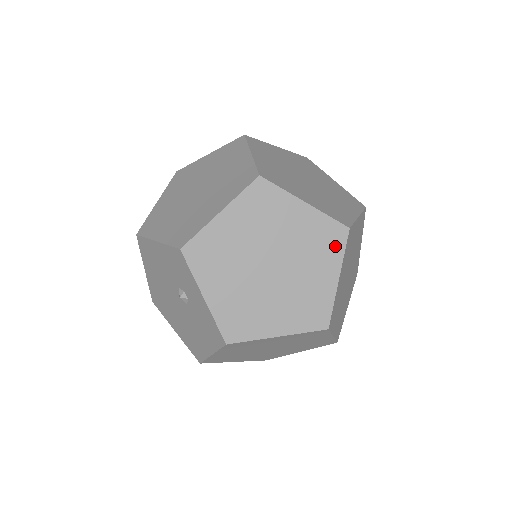
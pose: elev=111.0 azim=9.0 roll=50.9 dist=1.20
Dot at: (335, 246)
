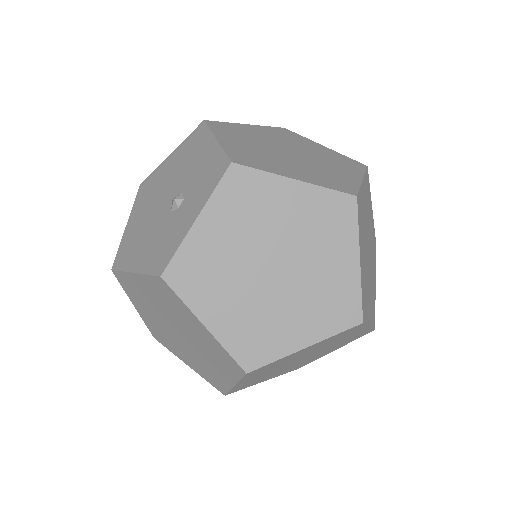
Dot at: (336, 320)
